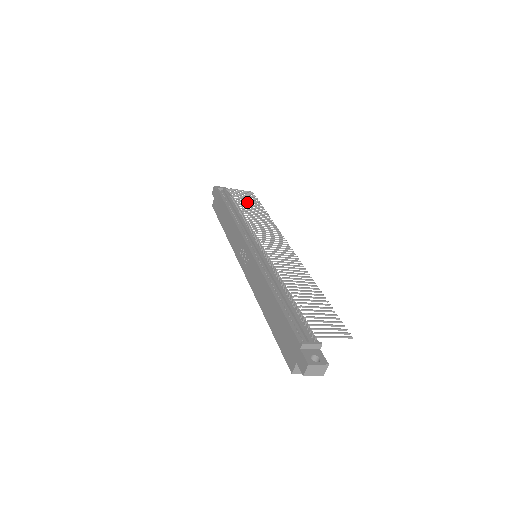
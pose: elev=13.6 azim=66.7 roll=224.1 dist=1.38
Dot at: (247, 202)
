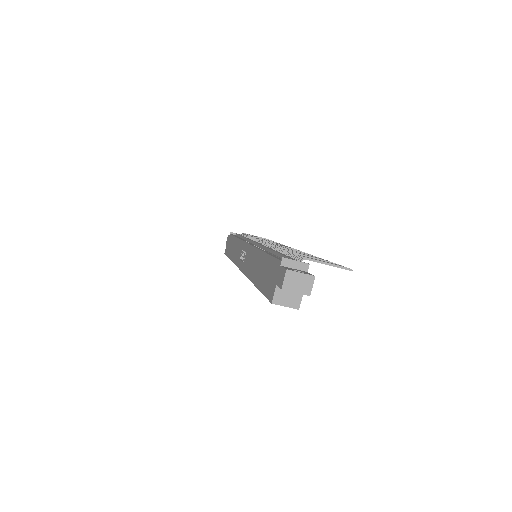
Dot at: (258, 237)
